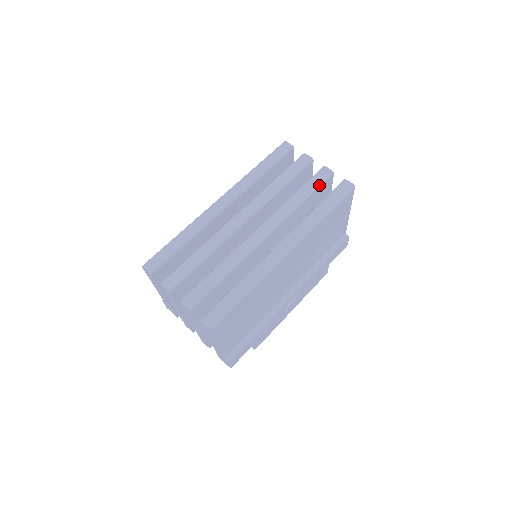
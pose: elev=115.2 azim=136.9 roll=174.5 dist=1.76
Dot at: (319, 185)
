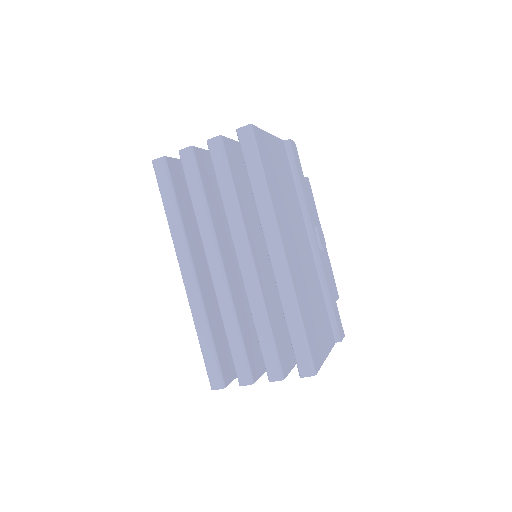
Dot at: (226, 163)
